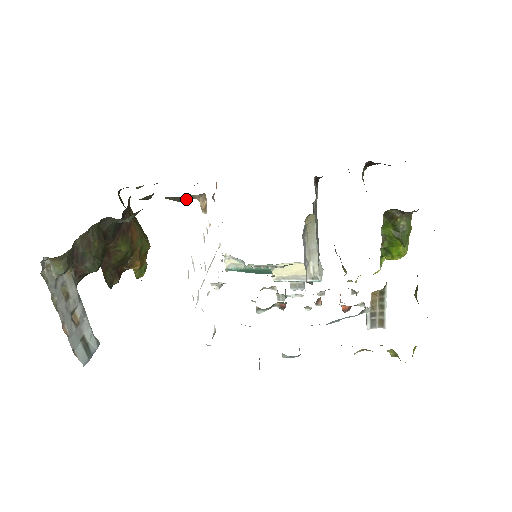
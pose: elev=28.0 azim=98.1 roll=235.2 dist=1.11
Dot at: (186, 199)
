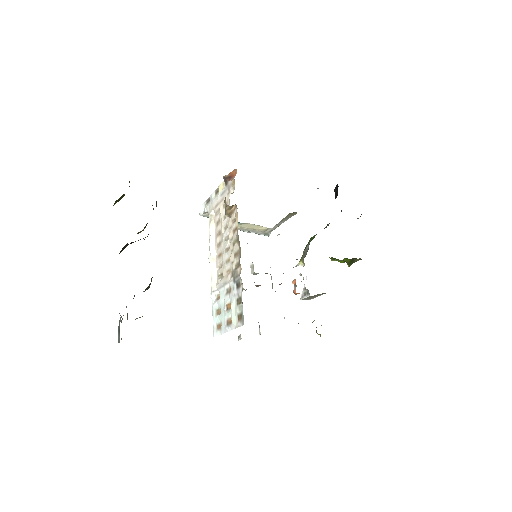
Dot at: occluded
